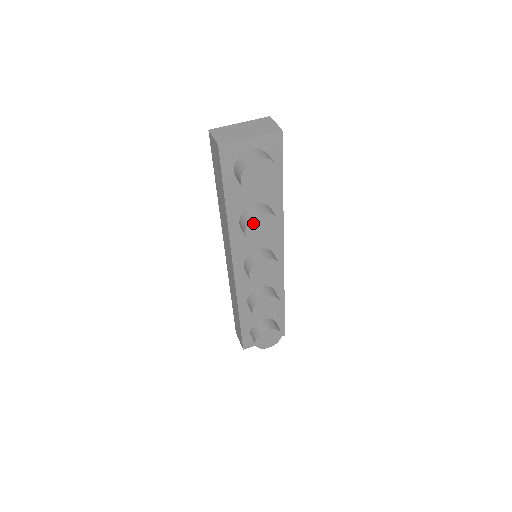
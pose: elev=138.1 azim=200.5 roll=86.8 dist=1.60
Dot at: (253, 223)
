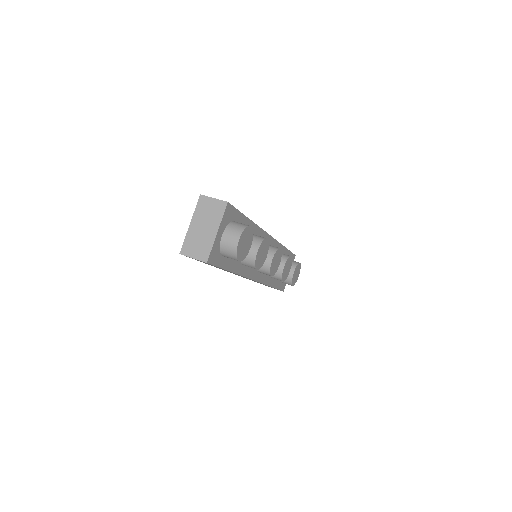
Dot at: (257, 260)
